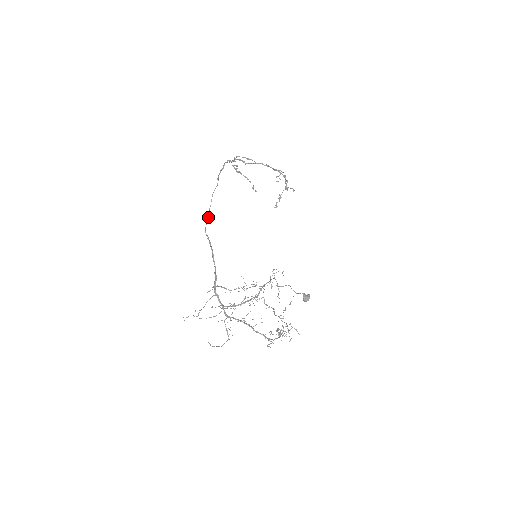
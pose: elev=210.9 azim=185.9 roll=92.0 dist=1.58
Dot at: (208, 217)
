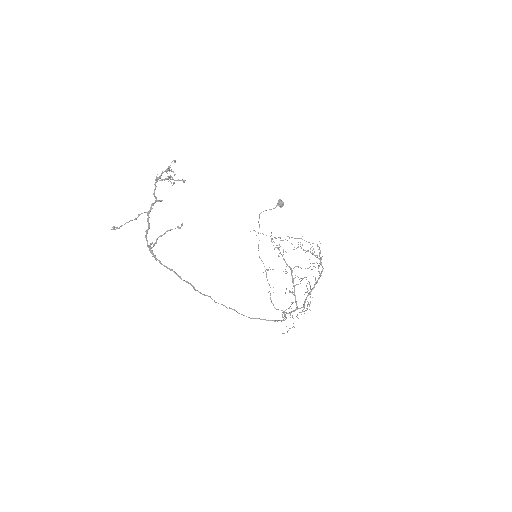
Dot at: (234, 310)
